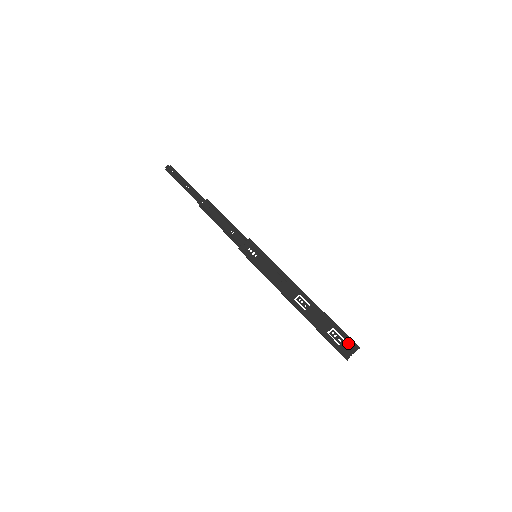
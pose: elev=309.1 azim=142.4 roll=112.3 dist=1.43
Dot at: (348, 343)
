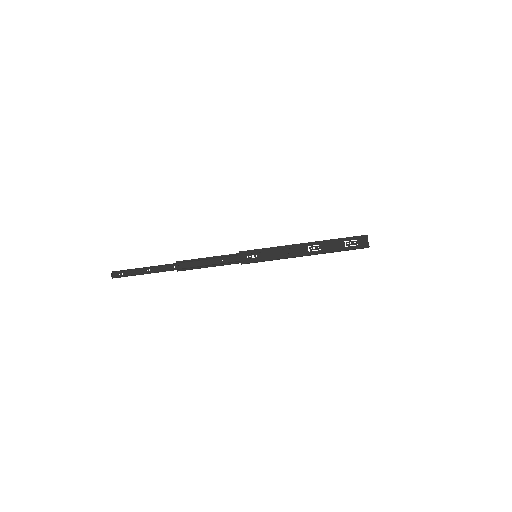
Dot at: (360, 239)
